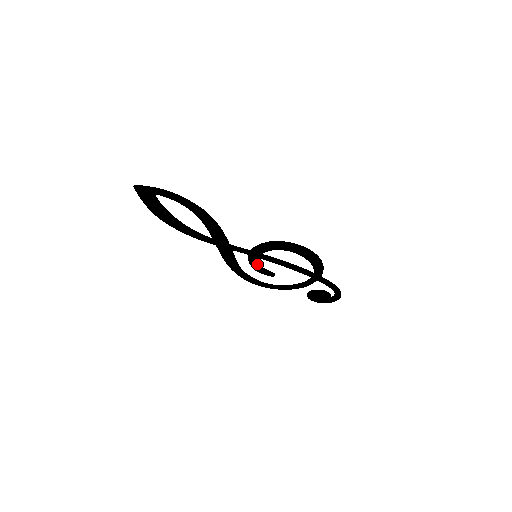
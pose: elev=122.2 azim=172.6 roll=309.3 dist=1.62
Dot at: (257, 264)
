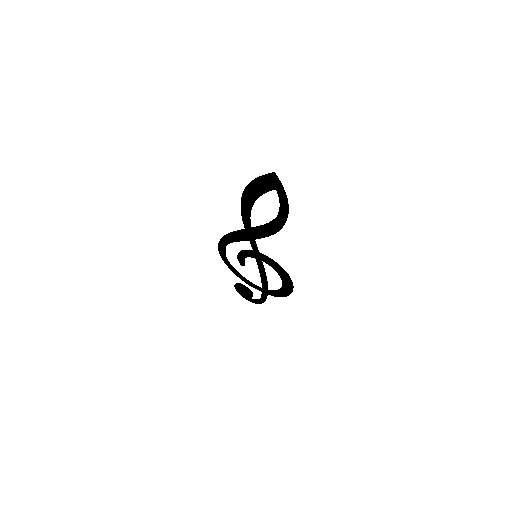
Dot at: (247, 256)
